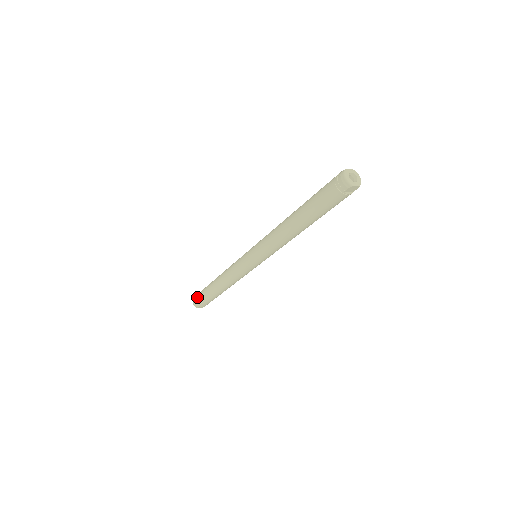
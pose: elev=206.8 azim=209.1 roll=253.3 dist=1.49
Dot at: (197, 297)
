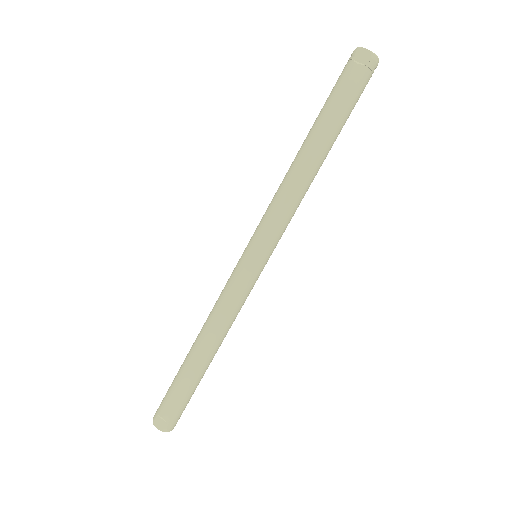
Dot at: occluded
